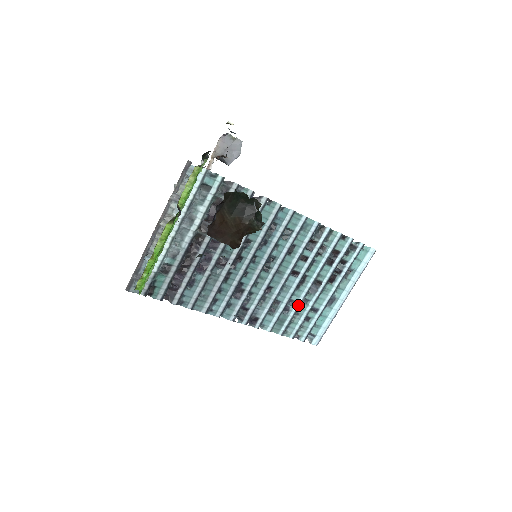
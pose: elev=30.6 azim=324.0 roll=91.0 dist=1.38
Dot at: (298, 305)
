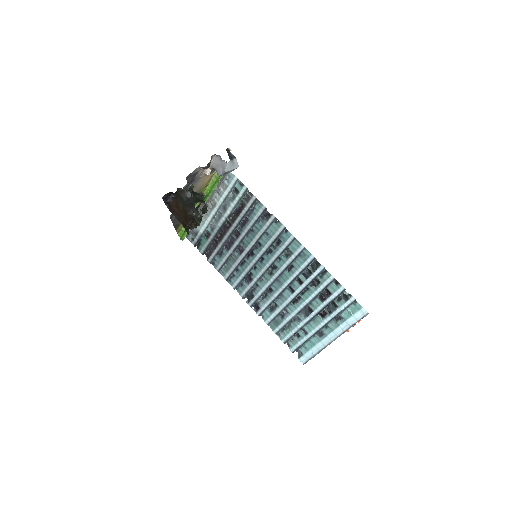
Dot at: (291, 318)
